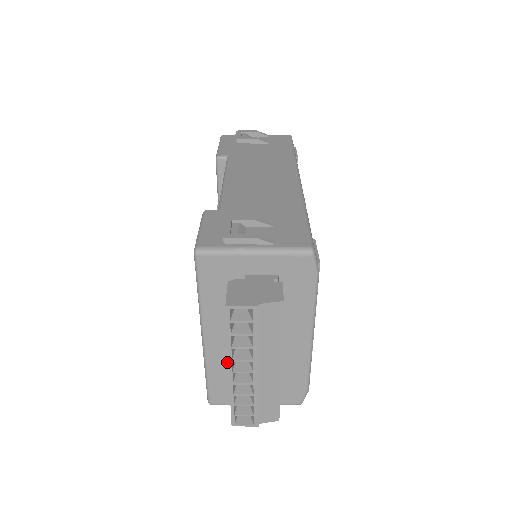
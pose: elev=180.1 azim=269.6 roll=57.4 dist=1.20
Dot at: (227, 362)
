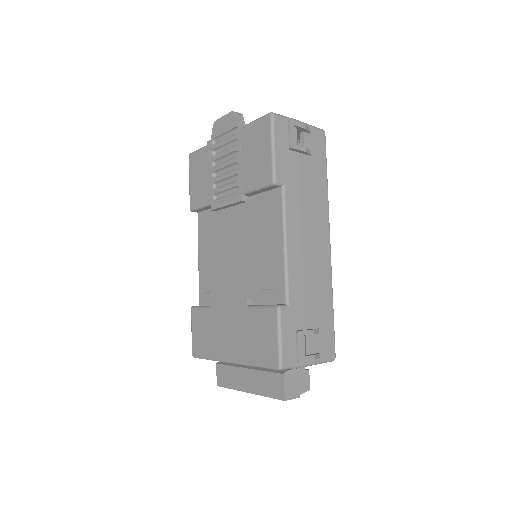
Dot at: occluded
